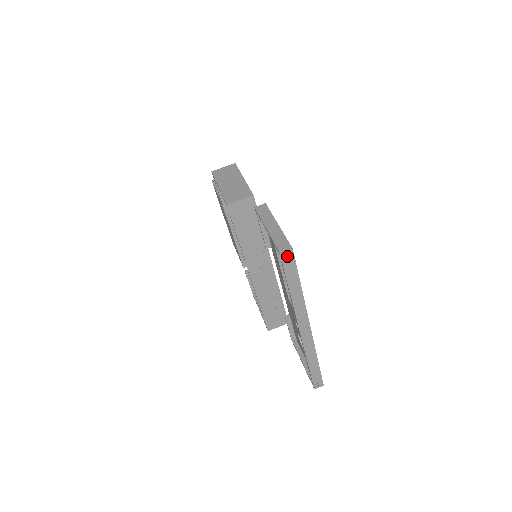
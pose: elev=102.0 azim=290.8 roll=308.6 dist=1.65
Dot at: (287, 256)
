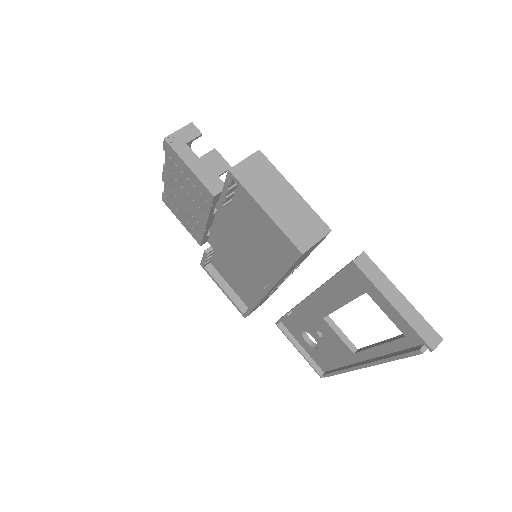
Dot at: occluded
